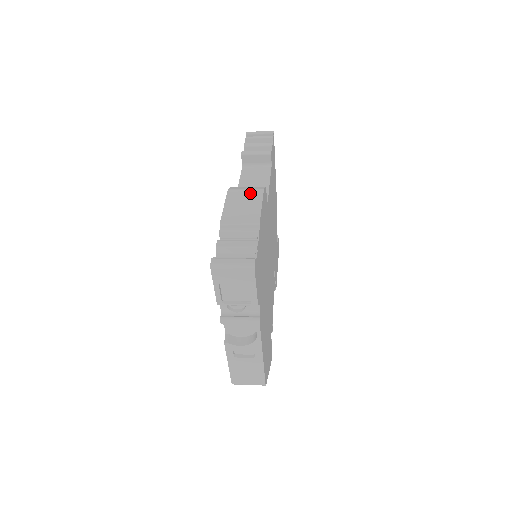
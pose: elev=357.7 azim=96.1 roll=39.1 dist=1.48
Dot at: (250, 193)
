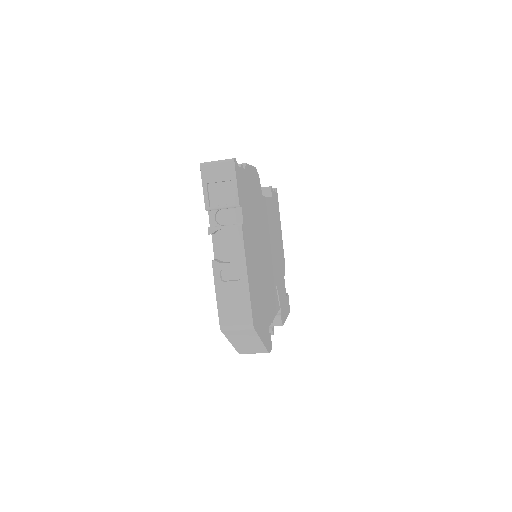
Dot at: occluded
